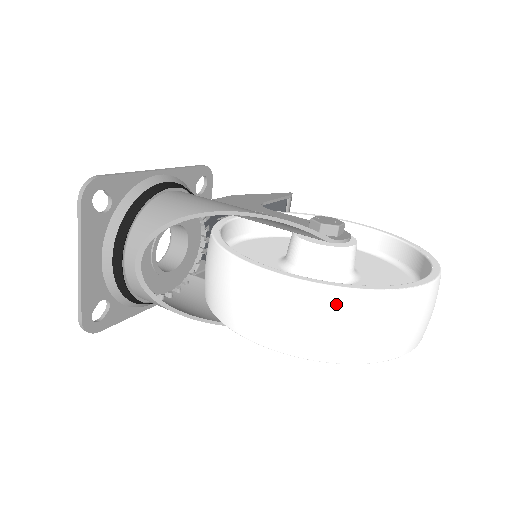
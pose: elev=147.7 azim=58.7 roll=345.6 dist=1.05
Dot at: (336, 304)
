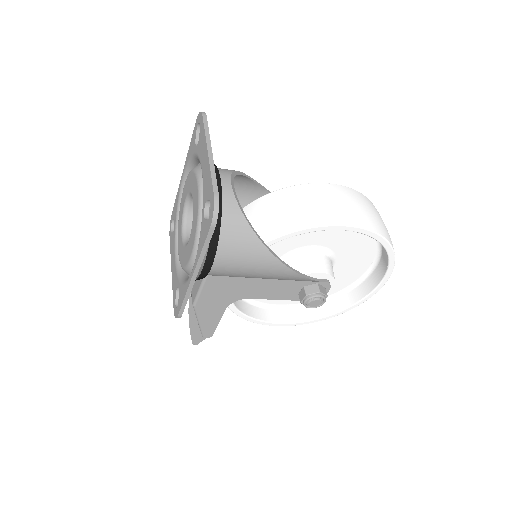
Dot at: (371, 204)
